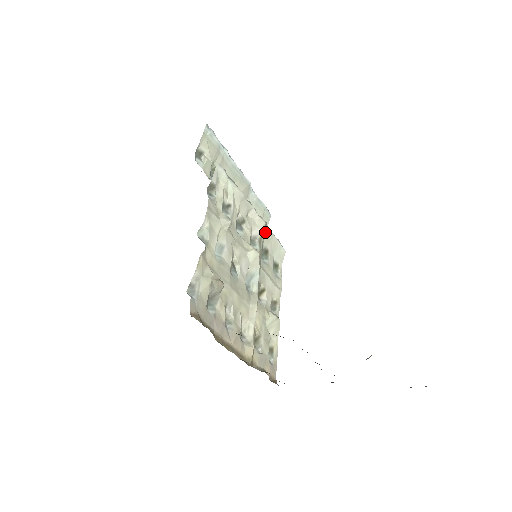
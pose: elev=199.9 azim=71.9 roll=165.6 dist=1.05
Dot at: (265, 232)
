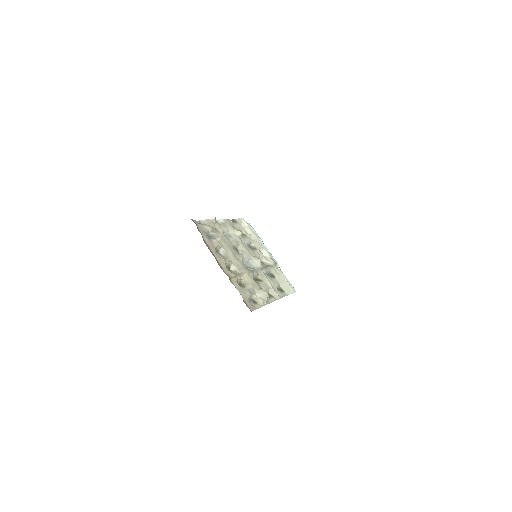
Dot at: (275, 269)
